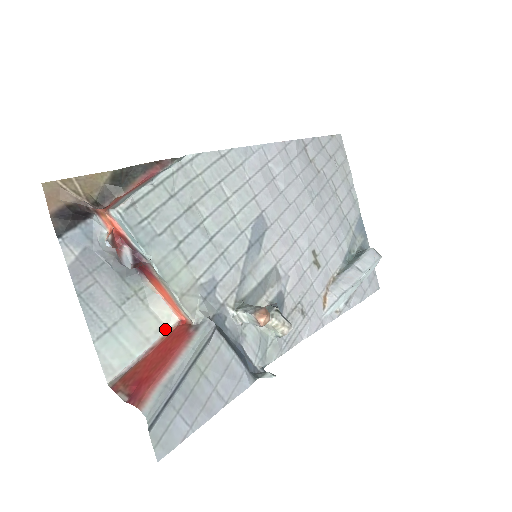
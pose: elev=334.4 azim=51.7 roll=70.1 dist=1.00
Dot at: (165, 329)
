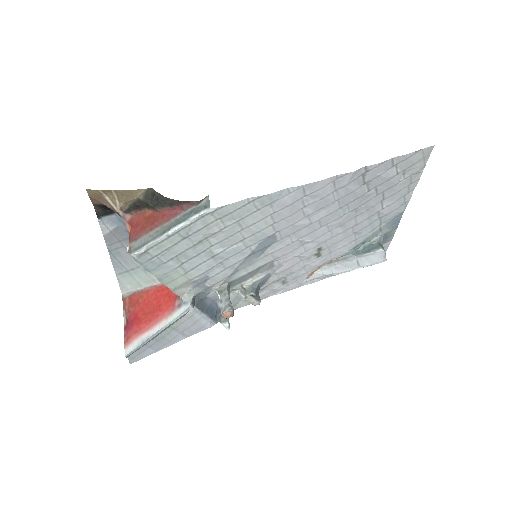
Dot at: occluded
